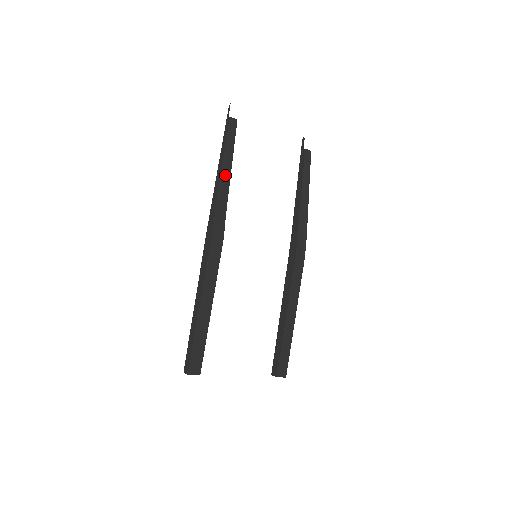
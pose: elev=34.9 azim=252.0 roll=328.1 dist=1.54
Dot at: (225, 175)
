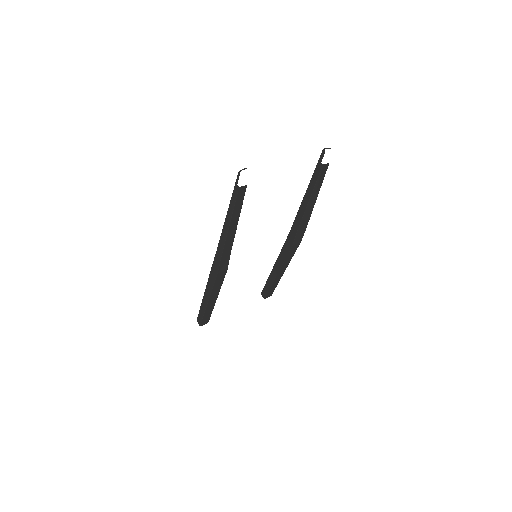
Dot at: (231, 232)
